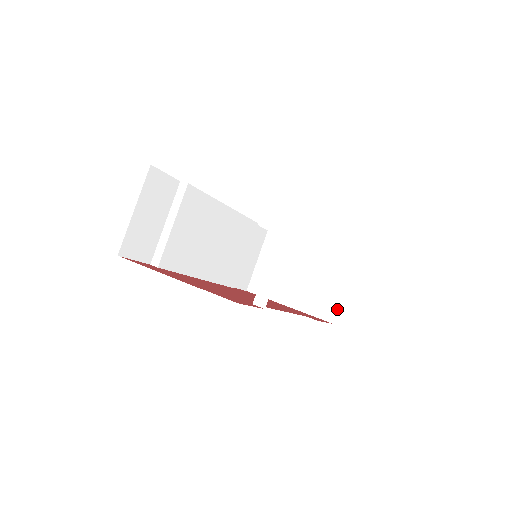
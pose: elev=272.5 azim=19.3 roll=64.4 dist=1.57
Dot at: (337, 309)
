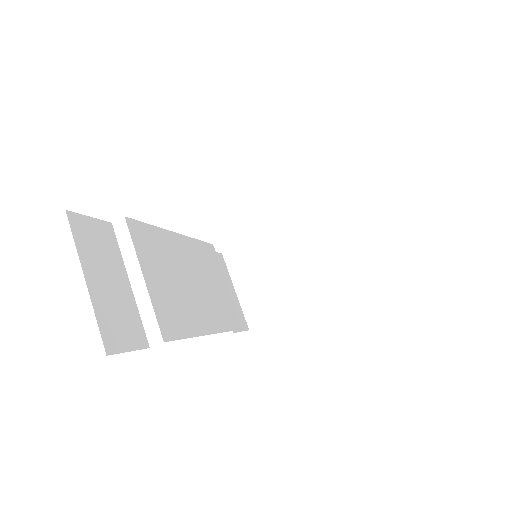
Dot at: (359, 266)
